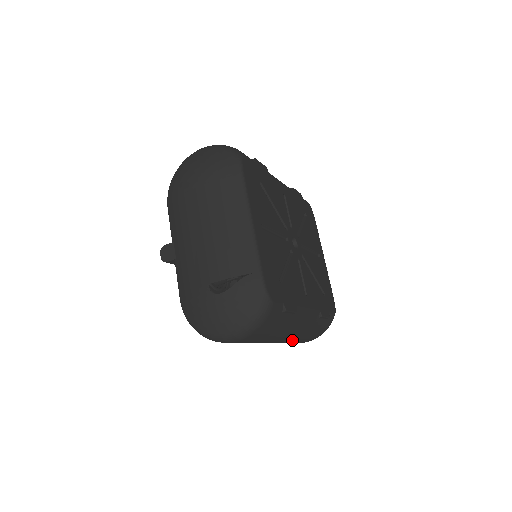
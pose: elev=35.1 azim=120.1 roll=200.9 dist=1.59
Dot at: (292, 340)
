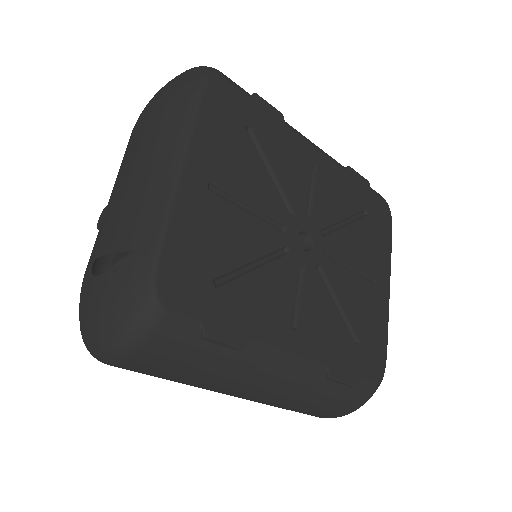
Dot at: (275, 403)
